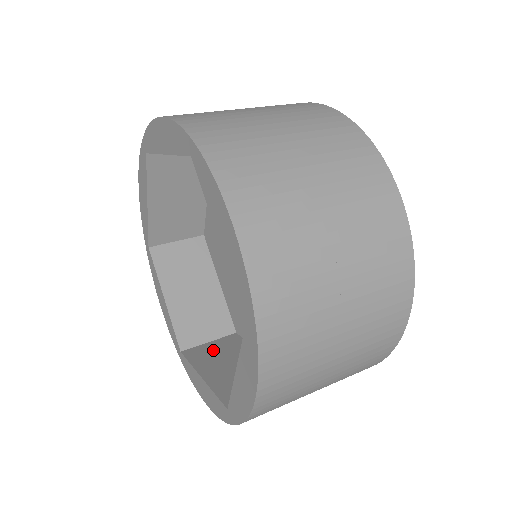
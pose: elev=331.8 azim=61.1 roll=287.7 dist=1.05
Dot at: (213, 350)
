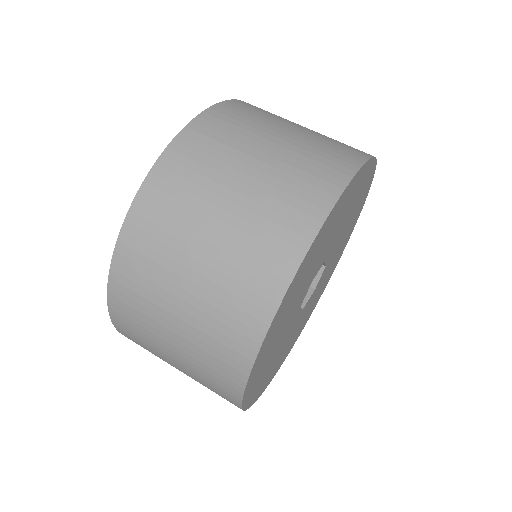
Dot at: occluded
